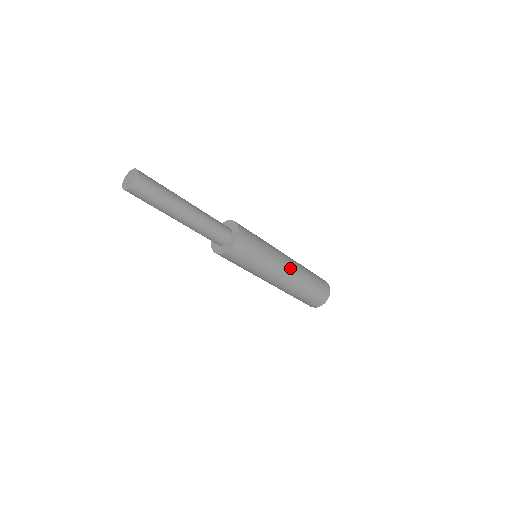
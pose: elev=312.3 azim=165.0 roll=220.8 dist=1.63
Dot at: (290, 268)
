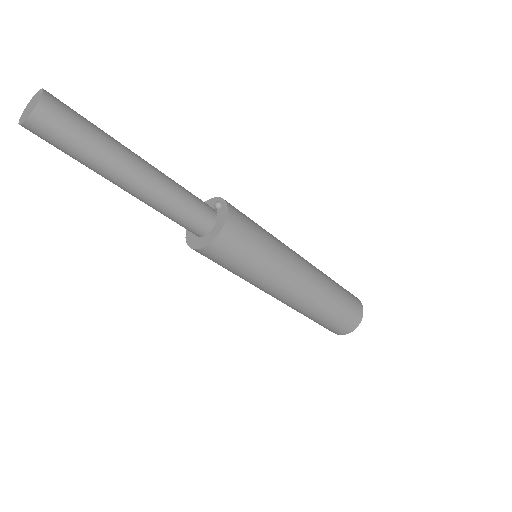
Dot at: (289, 298)
